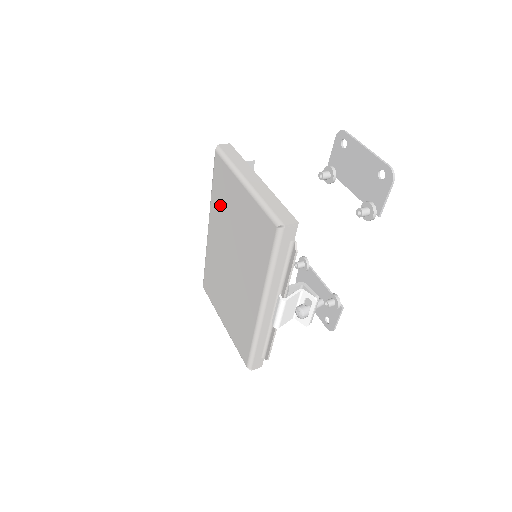
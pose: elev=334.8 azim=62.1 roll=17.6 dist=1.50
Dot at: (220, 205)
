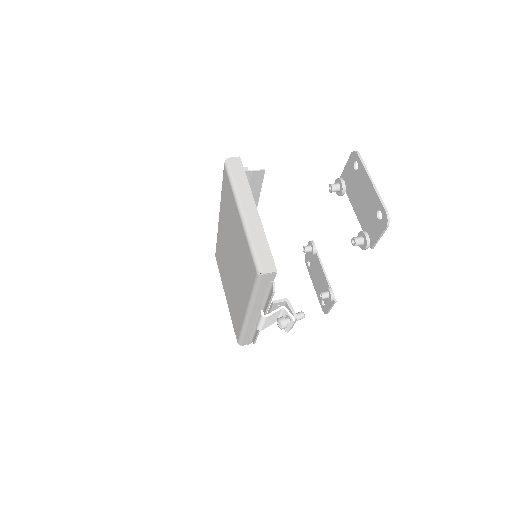
Dot at: (226, 211)
